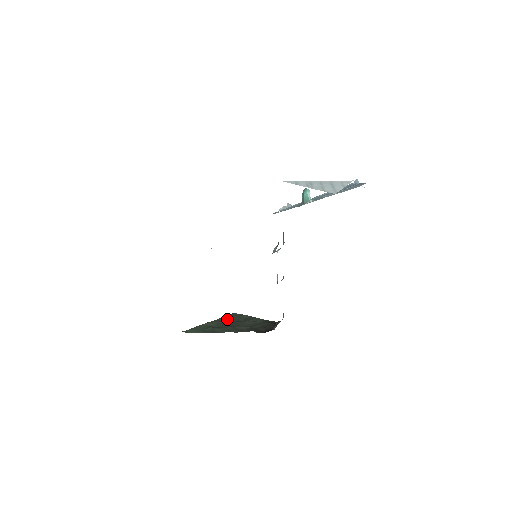
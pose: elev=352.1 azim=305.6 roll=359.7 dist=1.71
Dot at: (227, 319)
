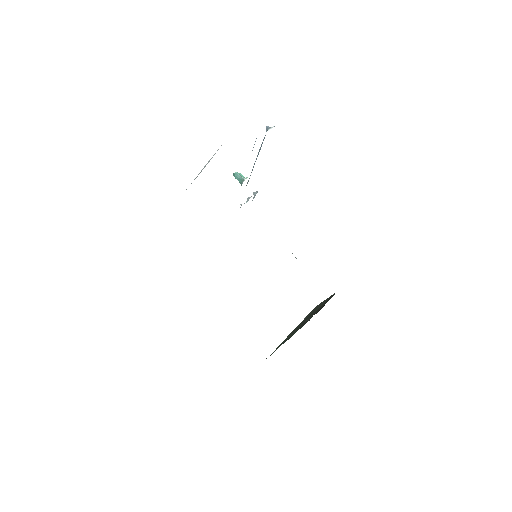
Dot at: (304, 319)
